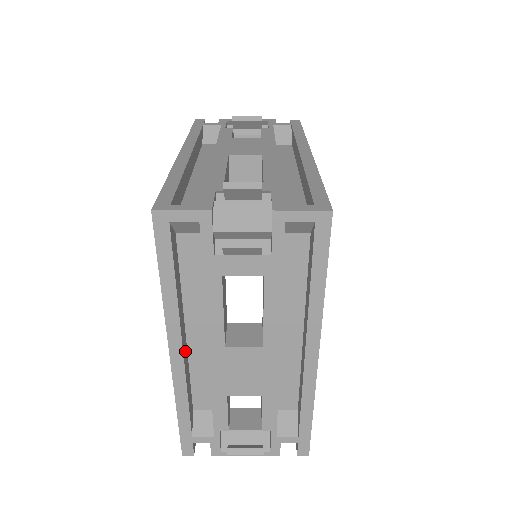
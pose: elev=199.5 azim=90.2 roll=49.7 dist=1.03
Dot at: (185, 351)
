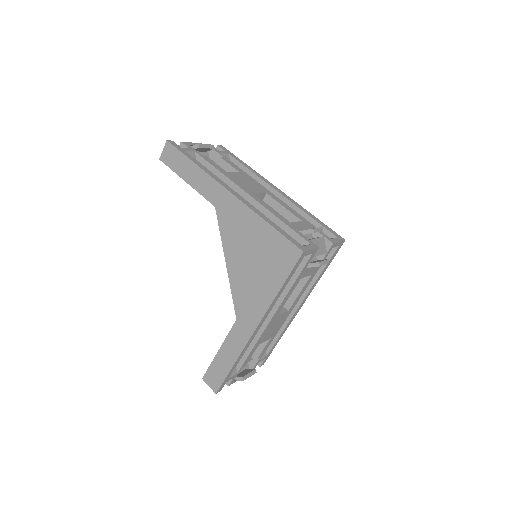
Dot at: occluded
